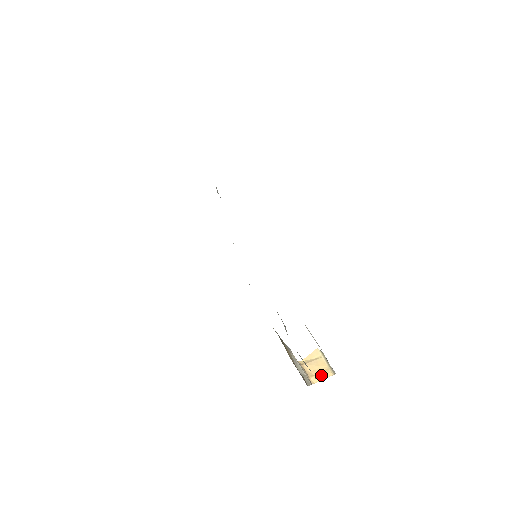
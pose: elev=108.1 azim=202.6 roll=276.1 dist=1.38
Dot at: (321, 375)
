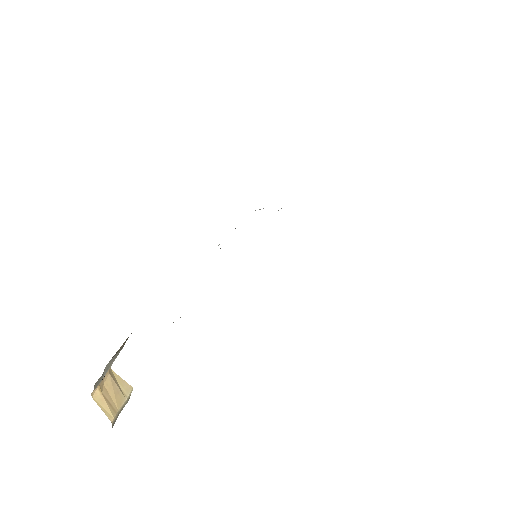
Dot at: (106, 403)
